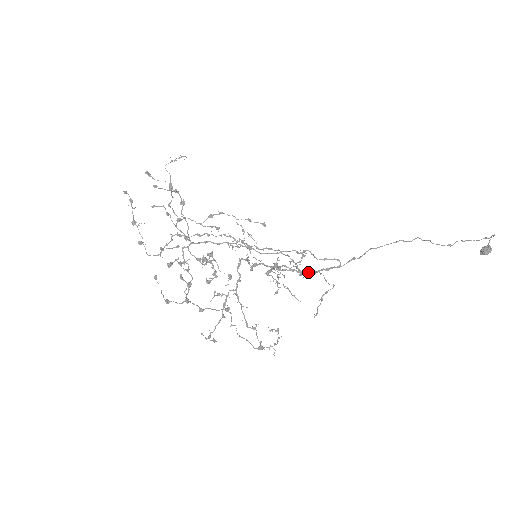
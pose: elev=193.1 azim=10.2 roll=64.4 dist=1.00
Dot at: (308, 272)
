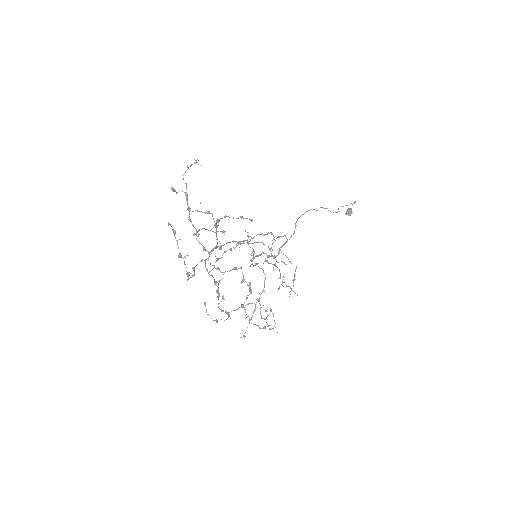
Dot at: (277, 255)
